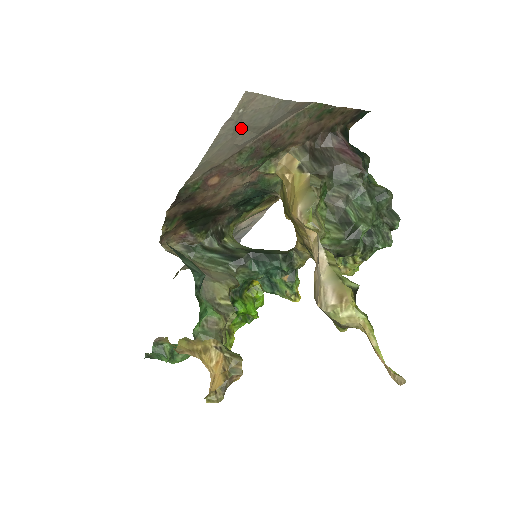
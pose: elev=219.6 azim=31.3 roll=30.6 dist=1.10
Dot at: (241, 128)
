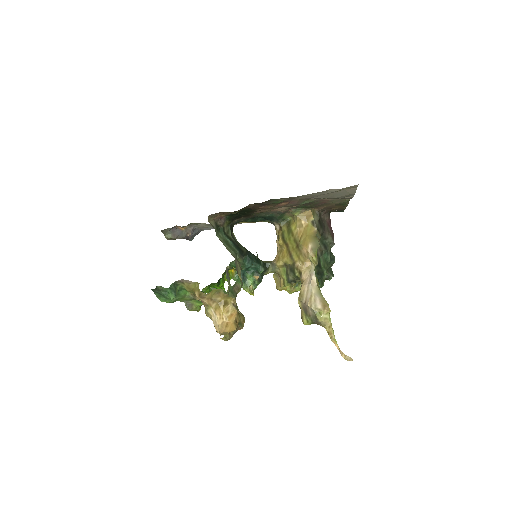
Dot at: (330, 193)
